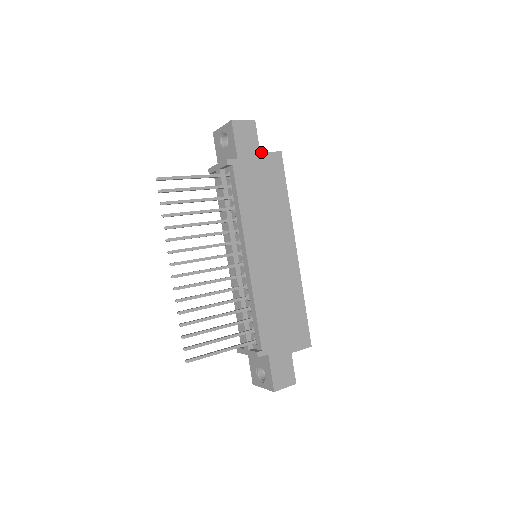
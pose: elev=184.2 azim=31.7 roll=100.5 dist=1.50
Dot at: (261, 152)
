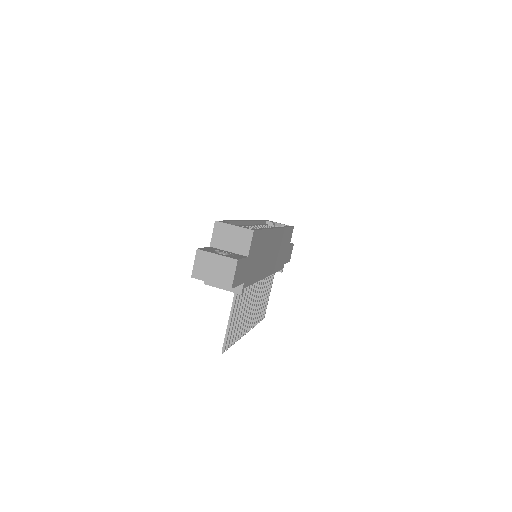
Dot at: (248, 256)
